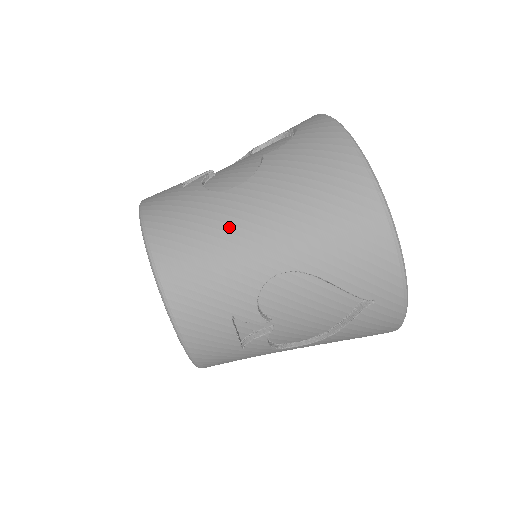
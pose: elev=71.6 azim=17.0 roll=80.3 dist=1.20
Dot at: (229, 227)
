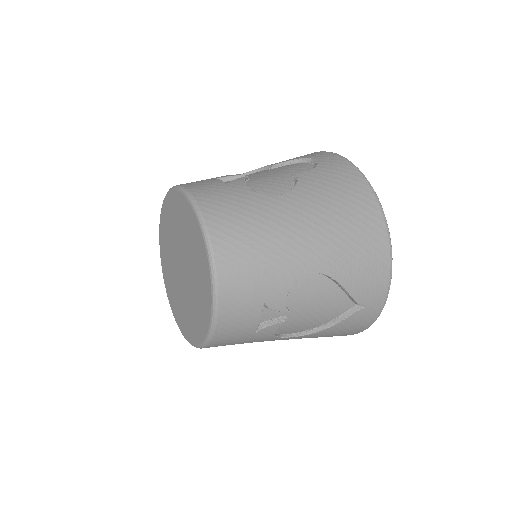
Dot at: (278, 227)
